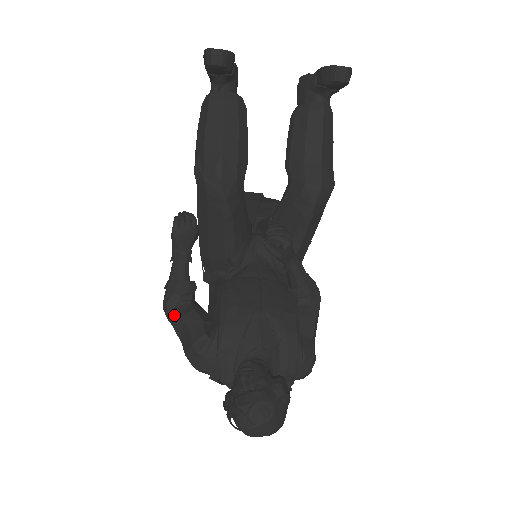
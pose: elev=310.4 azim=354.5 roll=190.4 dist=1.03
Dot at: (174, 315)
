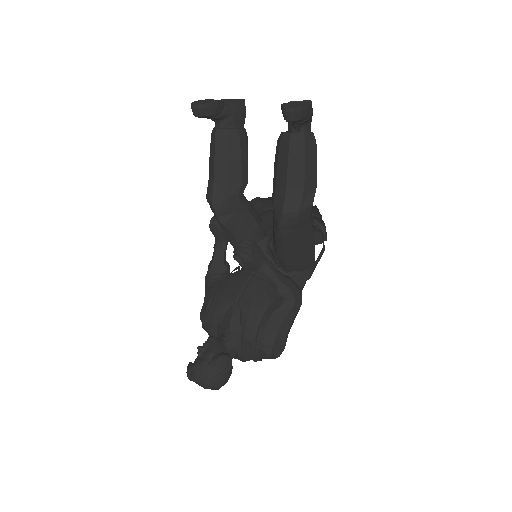
Dot at: (205, 287)
